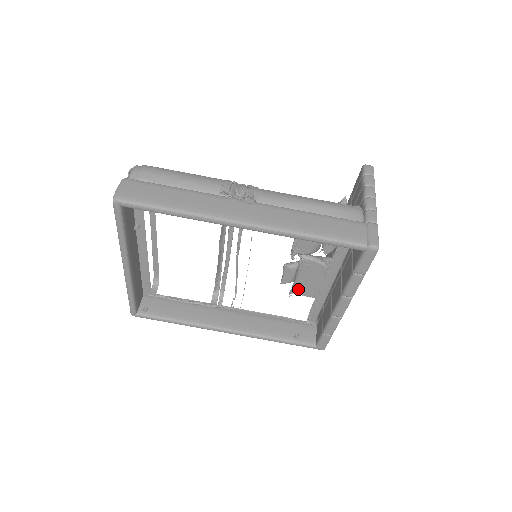
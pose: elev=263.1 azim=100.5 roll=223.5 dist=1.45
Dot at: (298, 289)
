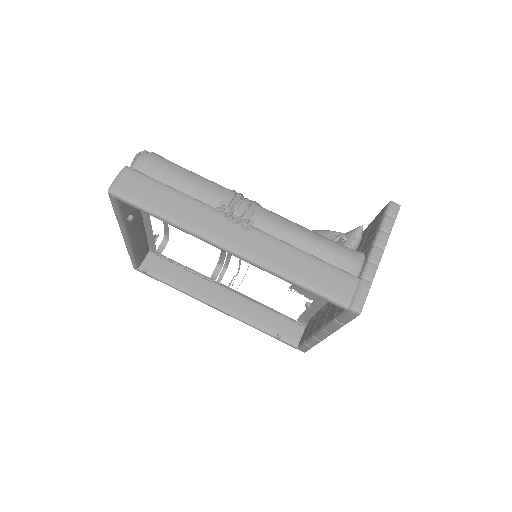
Dot at: (297, 288)
